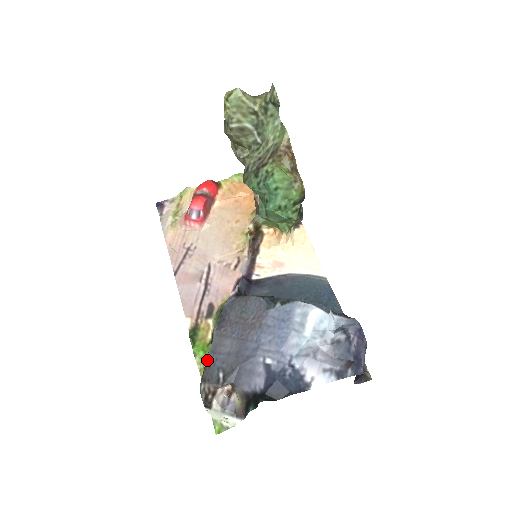
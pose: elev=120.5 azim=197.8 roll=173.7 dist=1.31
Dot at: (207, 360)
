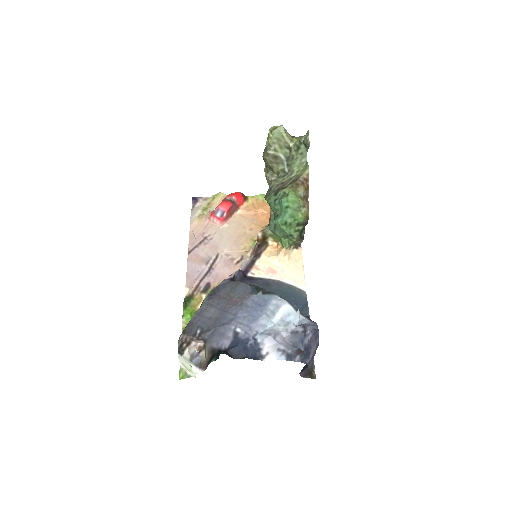
Dot at: (192, 319)
